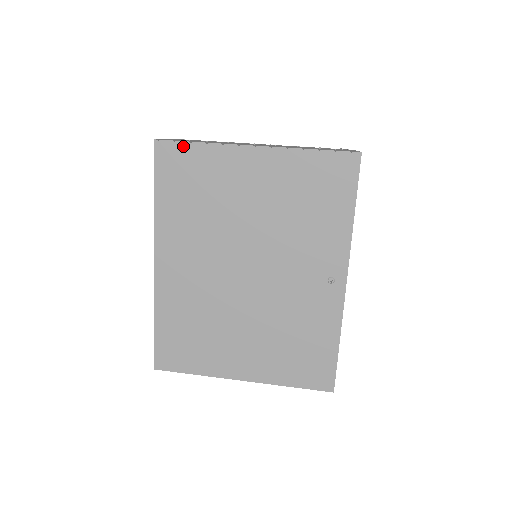
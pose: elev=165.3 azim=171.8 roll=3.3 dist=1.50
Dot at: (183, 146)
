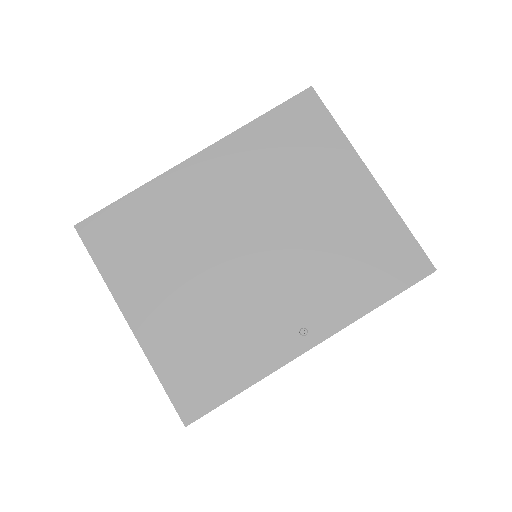
Dot at: (326, 114)
